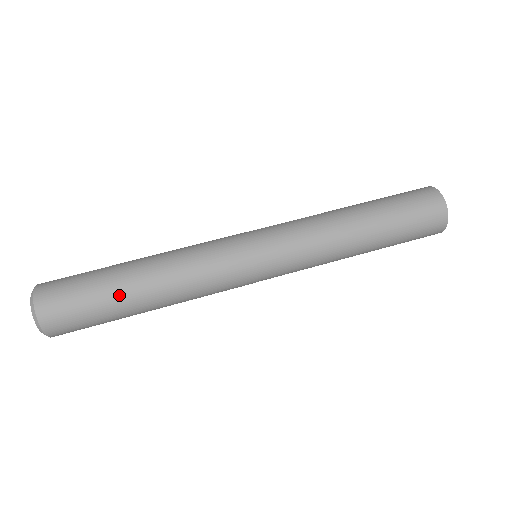
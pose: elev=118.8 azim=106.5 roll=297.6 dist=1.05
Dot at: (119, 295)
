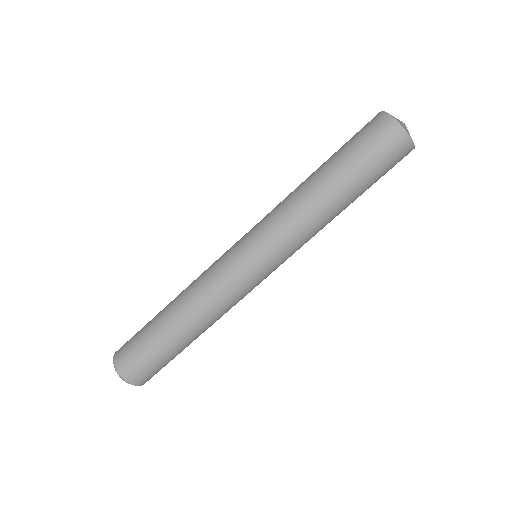
Dot at: occluded
